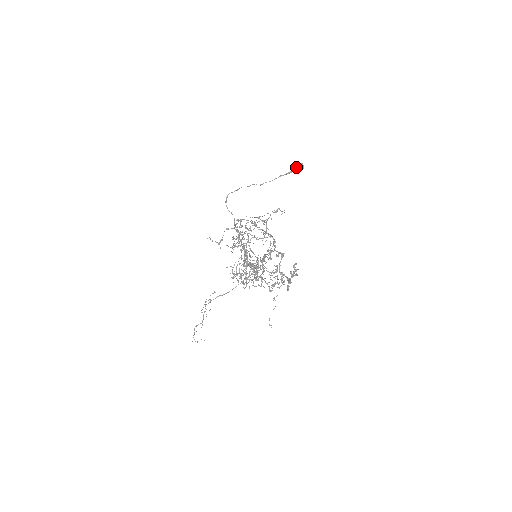
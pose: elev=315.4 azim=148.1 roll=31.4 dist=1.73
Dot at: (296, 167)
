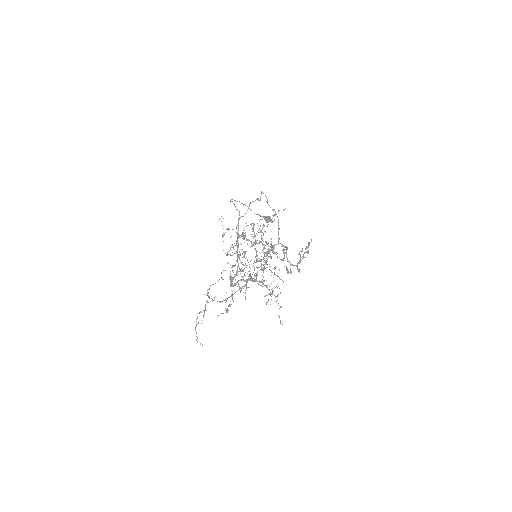
Dot at: (268, 216)
